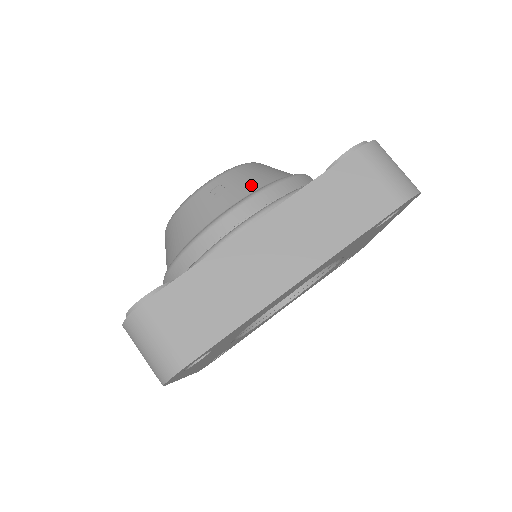
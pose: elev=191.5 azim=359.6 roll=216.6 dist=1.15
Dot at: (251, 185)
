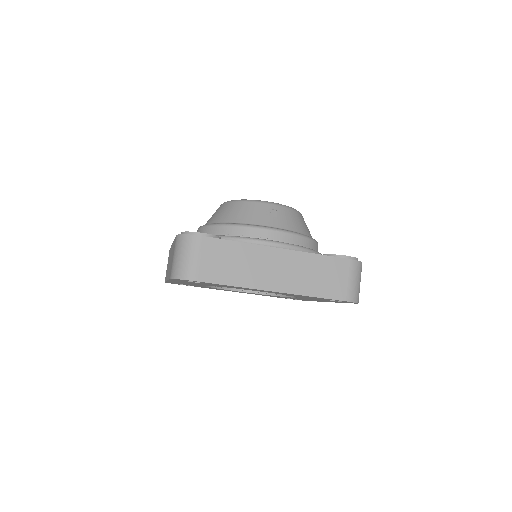
Dot at: (290, 225)
